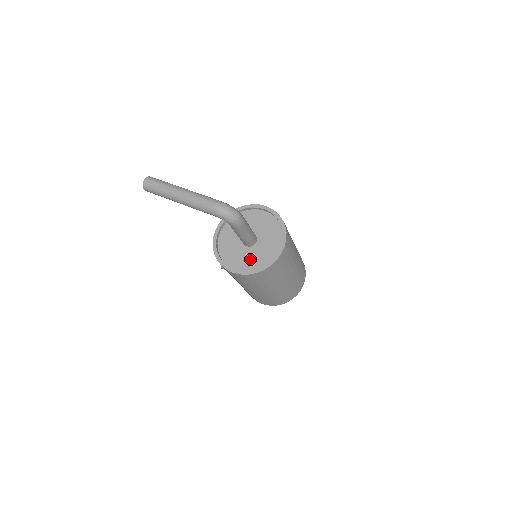
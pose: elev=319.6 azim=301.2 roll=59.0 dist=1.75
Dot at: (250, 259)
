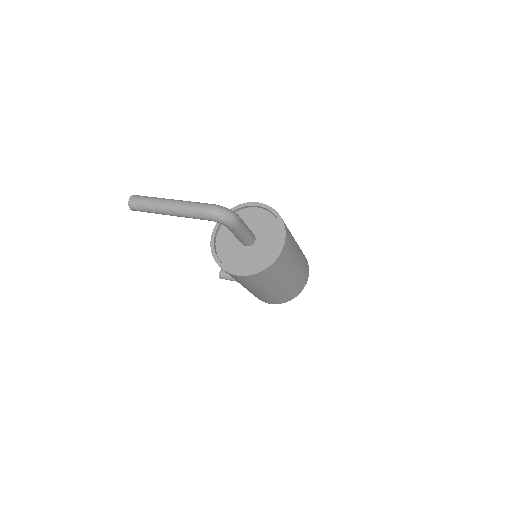
Dot at: (253, 258)
